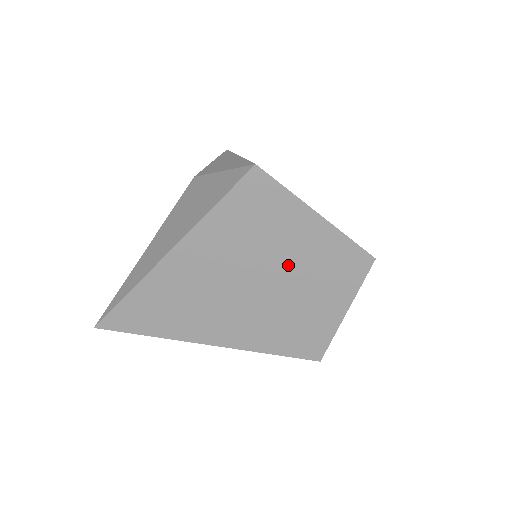
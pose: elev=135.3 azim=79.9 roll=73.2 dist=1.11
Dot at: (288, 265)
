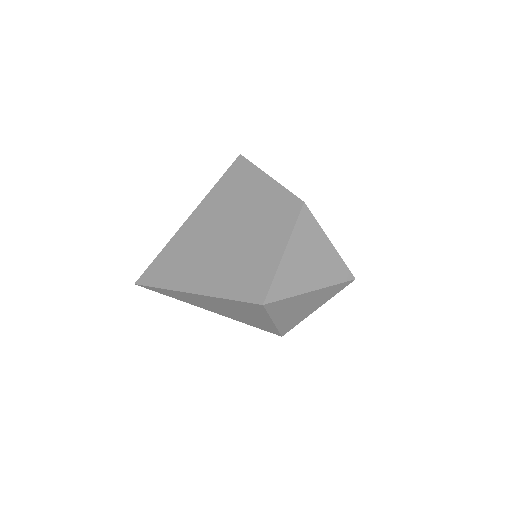
Dot at: (249, 217)
